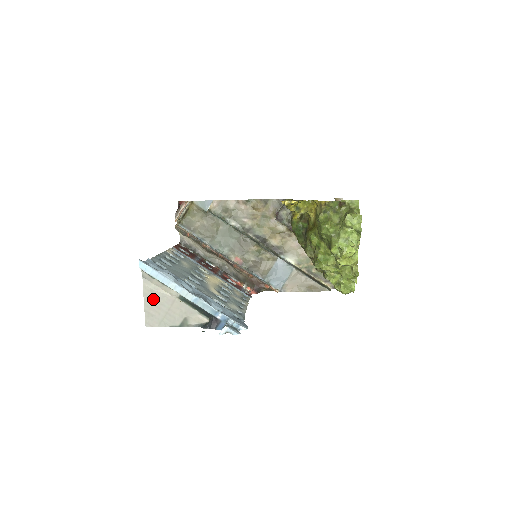
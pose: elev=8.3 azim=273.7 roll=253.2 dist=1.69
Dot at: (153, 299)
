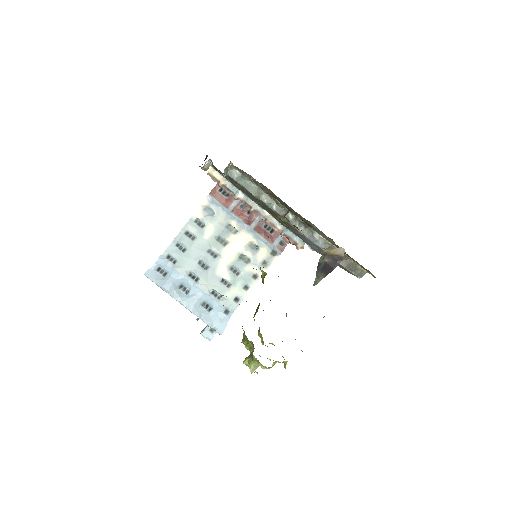
Dot at: occluded
